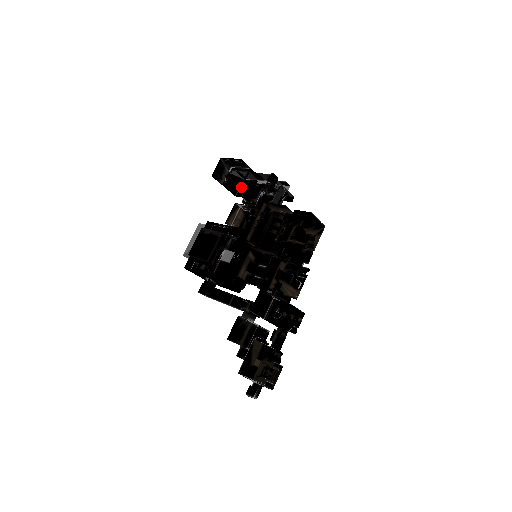
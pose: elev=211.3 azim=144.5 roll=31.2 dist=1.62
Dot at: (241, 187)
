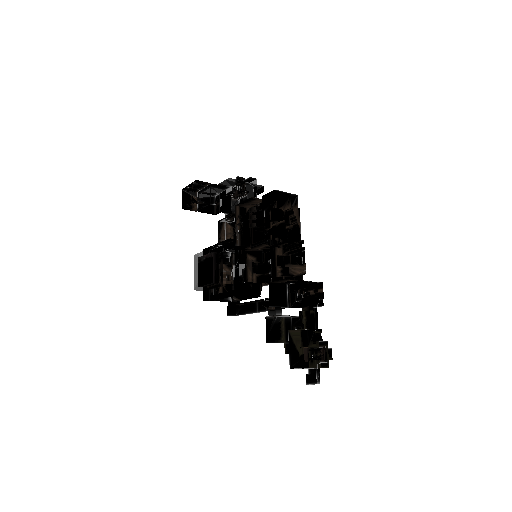
Dot at: (216, 204)
